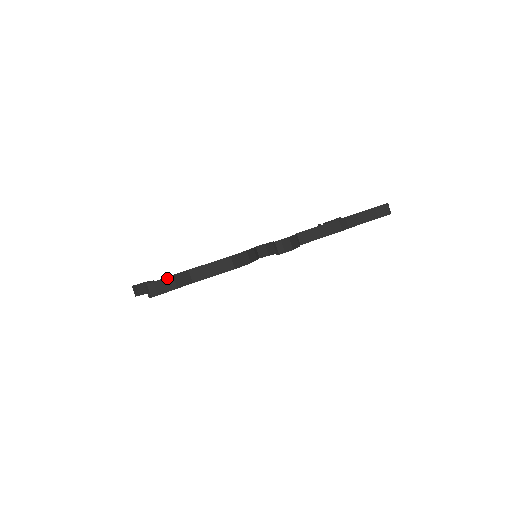
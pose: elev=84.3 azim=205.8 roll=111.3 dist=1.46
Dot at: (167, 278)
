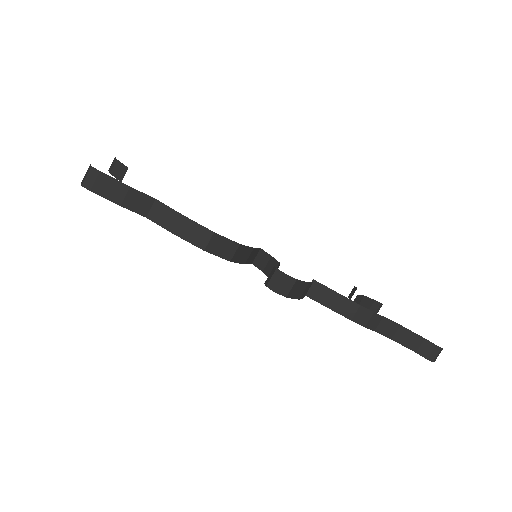
Dot at: (120, 183)
